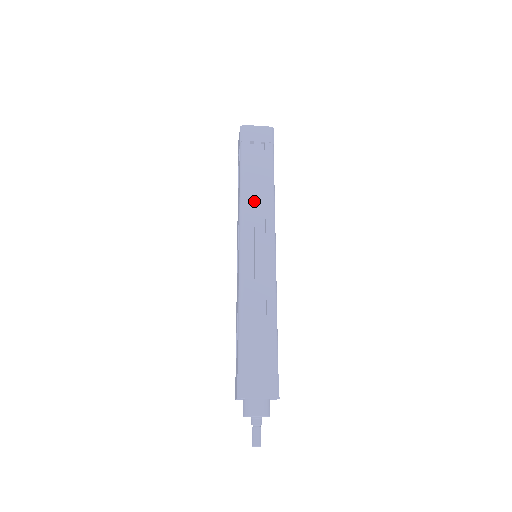
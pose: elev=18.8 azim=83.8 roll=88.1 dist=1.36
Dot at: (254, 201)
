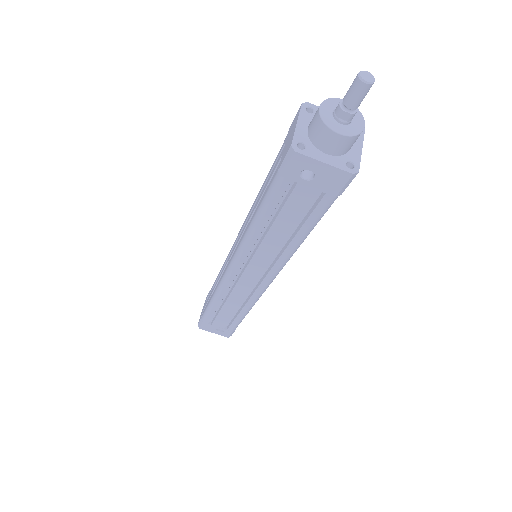
Dot at: occluded
